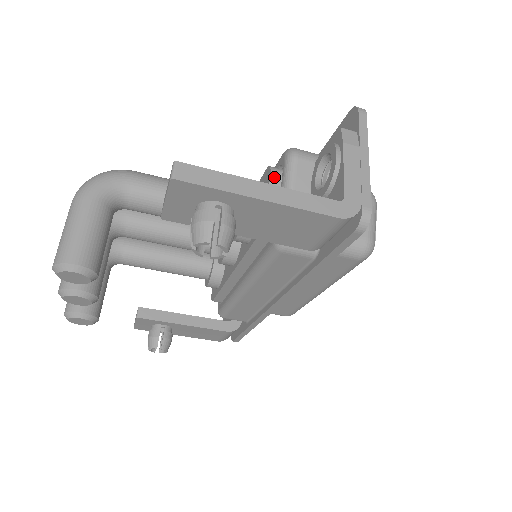
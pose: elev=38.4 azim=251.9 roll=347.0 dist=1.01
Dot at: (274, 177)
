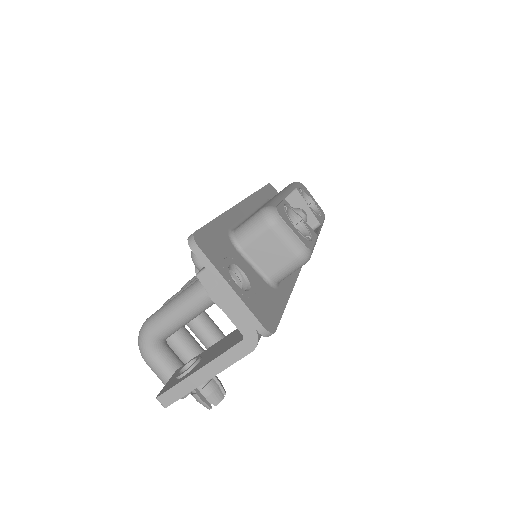
Dot at: occluded
